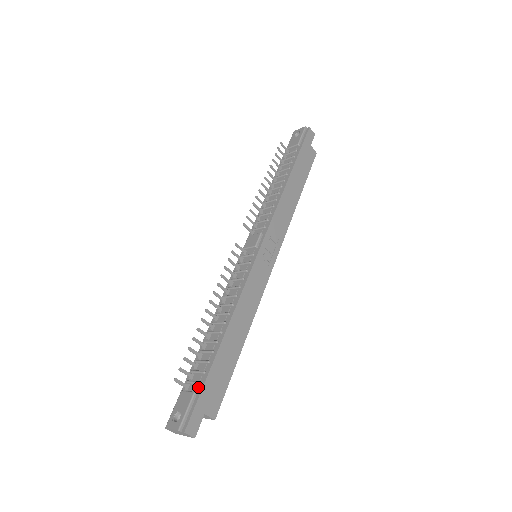
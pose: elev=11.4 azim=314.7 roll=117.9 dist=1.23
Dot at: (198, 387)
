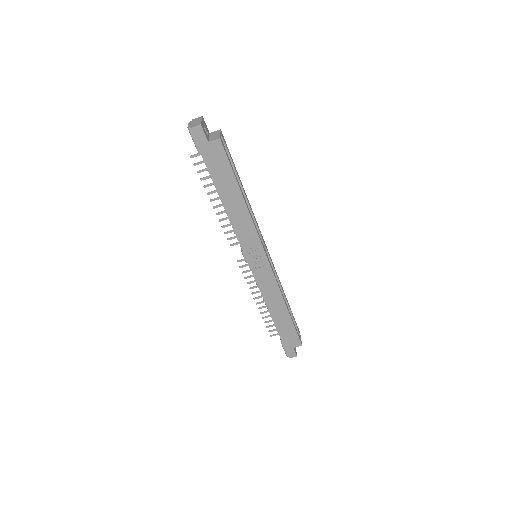
Dot at: occluded
